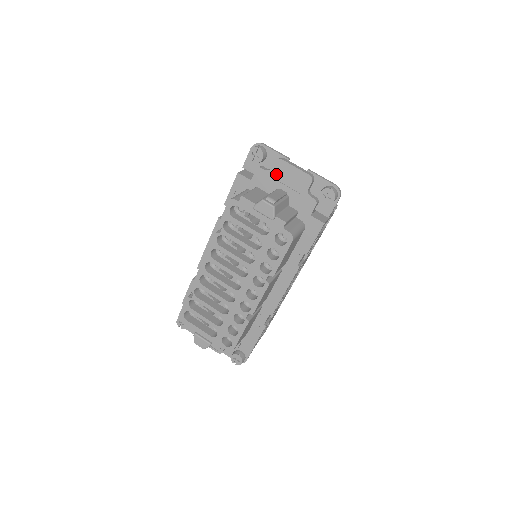
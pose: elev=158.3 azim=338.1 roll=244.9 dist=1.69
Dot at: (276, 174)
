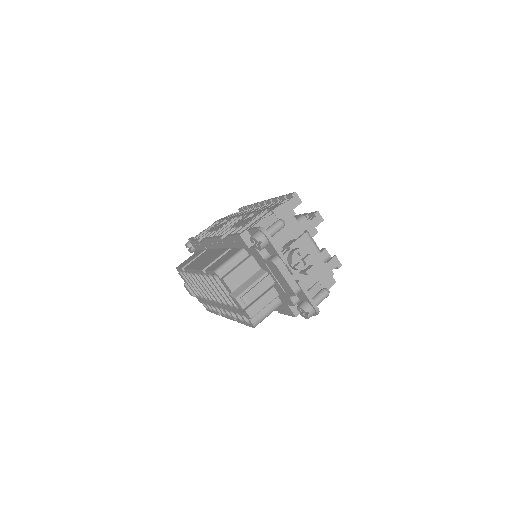
Dot at: (269, 265)
